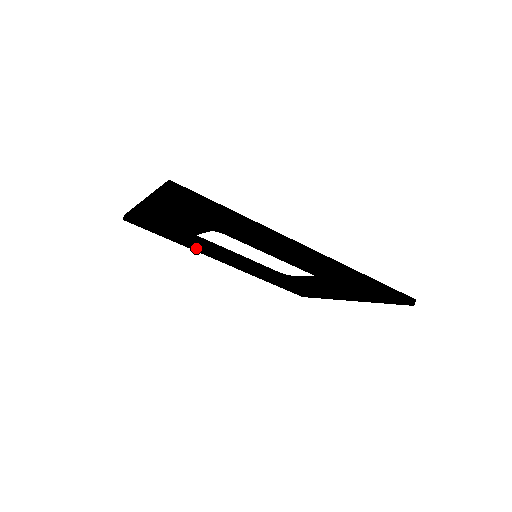
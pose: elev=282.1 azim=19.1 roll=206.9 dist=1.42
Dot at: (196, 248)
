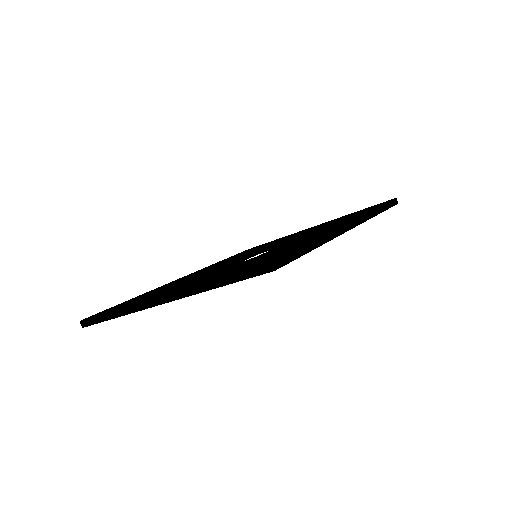
Dot at: occluded
